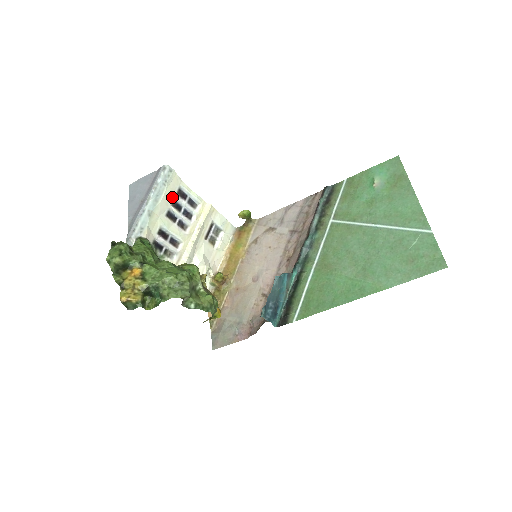
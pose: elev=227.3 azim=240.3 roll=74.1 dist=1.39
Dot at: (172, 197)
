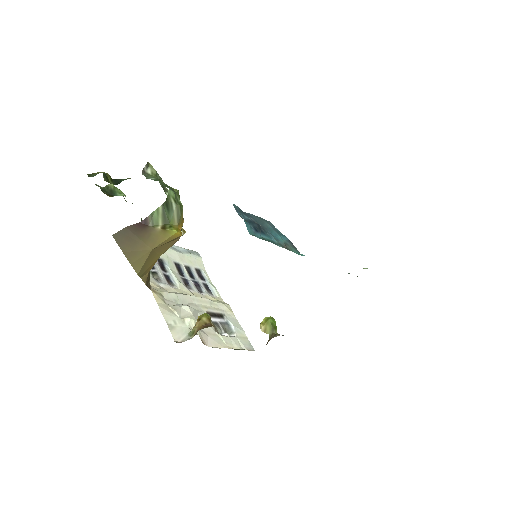
Dot at: (189, 265)
